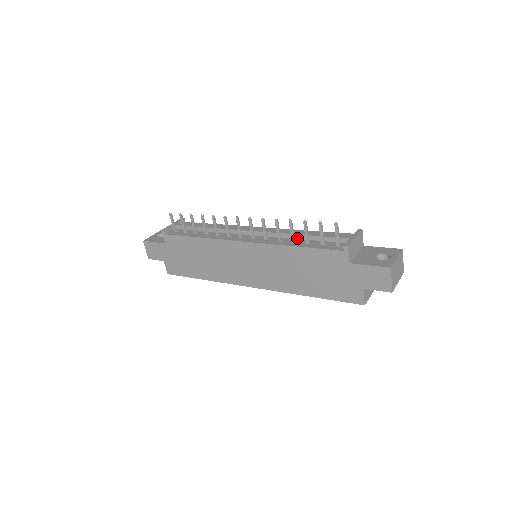
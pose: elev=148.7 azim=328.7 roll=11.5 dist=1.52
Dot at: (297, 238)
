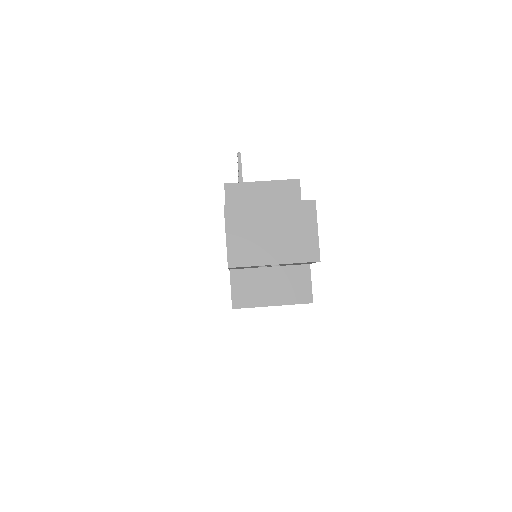
Dot at: occluded
